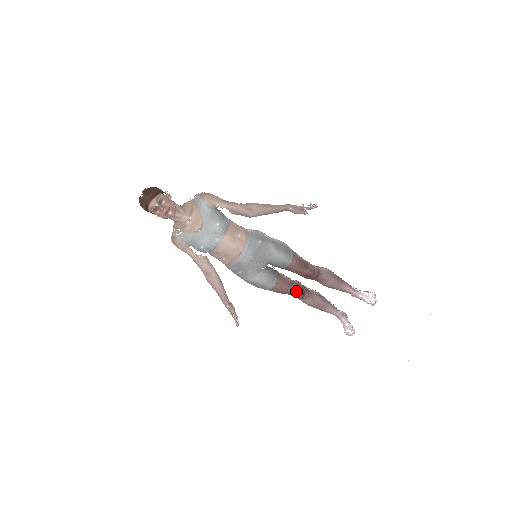
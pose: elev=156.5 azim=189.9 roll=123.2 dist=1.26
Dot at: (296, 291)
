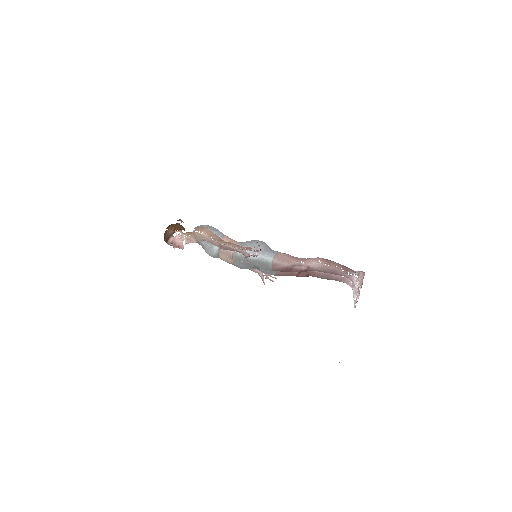
Dot at: (297, 276)
